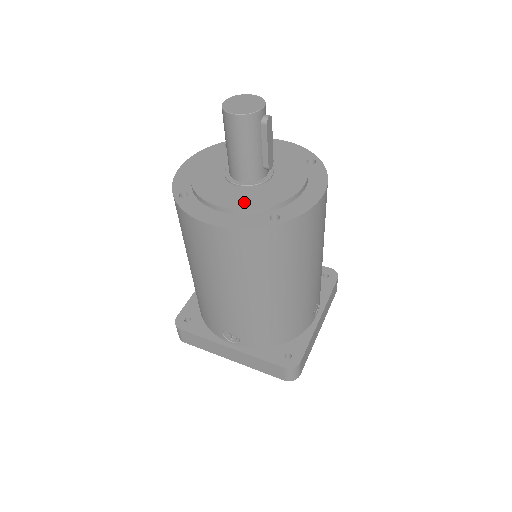
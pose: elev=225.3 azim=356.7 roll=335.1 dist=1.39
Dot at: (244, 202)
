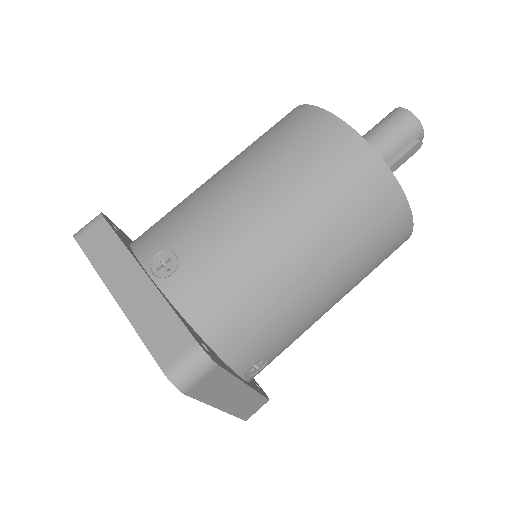
Dot at: occluded
